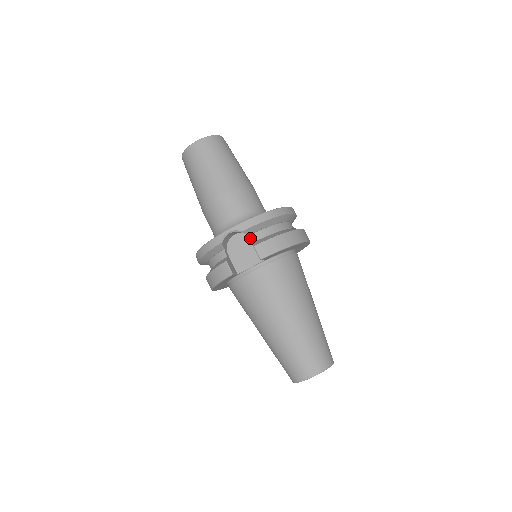
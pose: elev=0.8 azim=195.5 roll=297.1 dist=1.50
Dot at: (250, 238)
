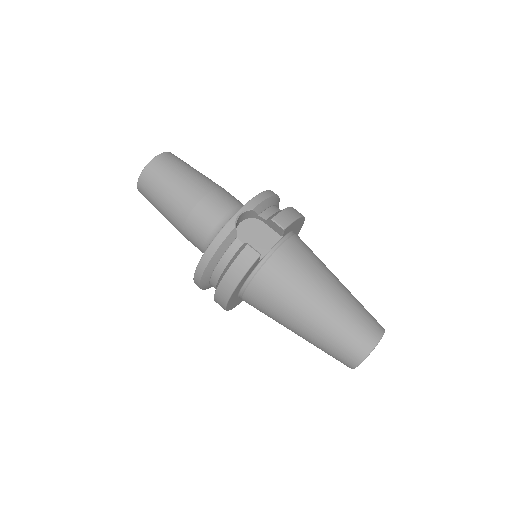
Dot at: (258, 221)
